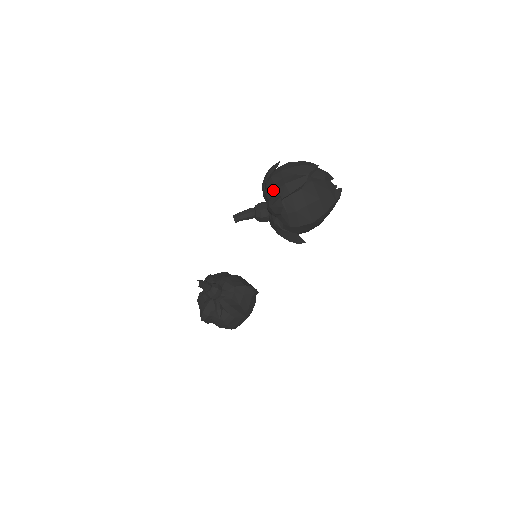
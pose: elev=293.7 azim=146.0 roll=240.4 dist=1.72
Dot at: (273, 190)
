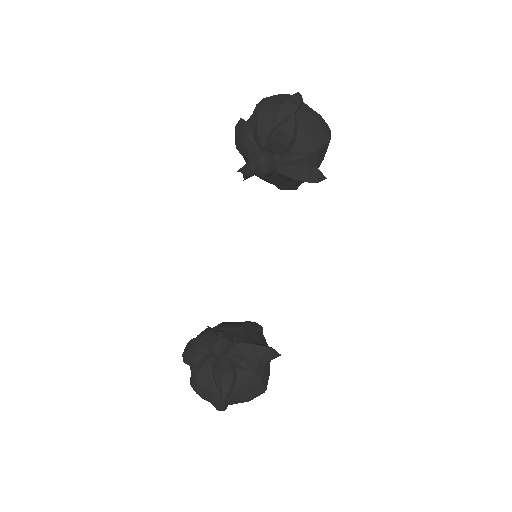
Dot at: (272, 119)
